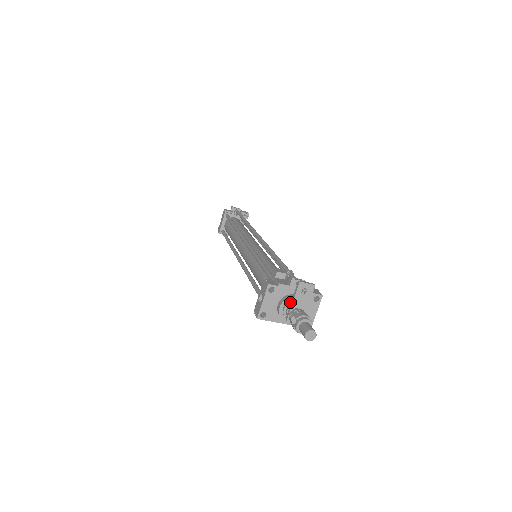
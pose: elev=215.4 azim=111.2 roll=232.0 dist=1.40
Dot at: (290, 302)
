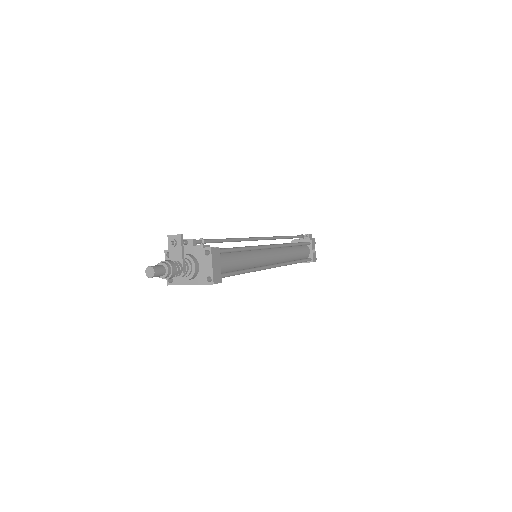
Dot at: occluded
